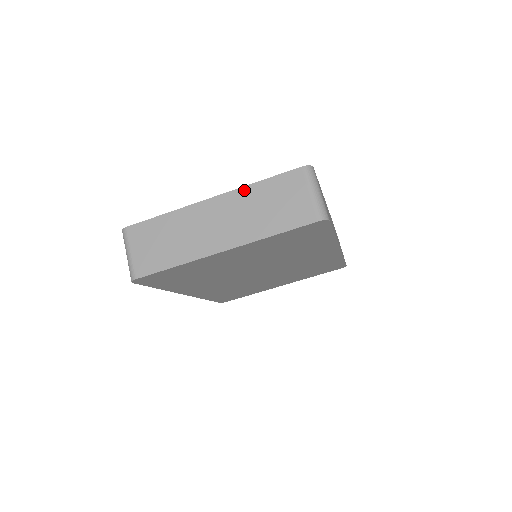
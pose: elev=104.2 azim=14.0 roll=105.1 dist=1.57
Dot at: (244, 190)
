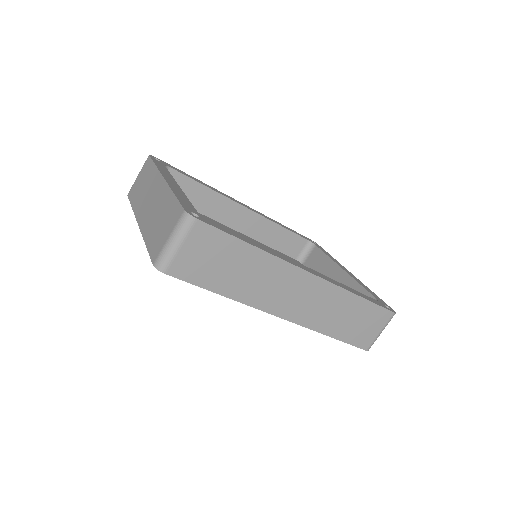
Dot at: (168, 191)
